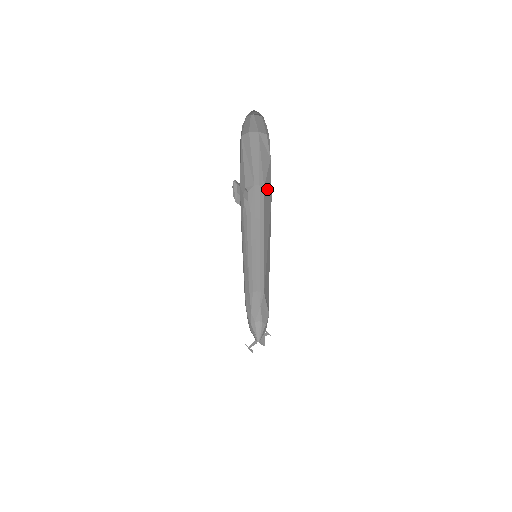
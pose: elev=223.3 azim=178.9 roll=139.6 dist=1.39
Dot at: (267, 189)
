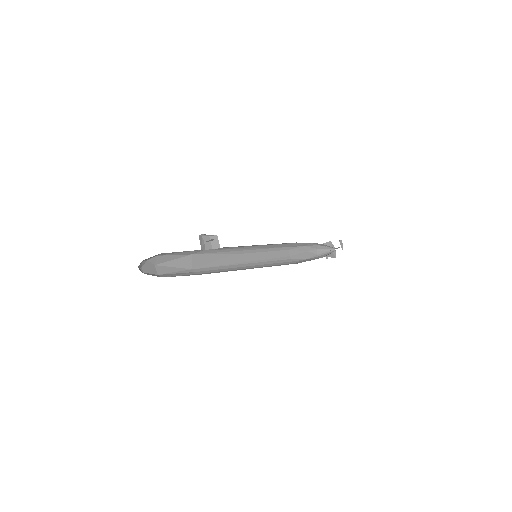
Dot at: occluded
